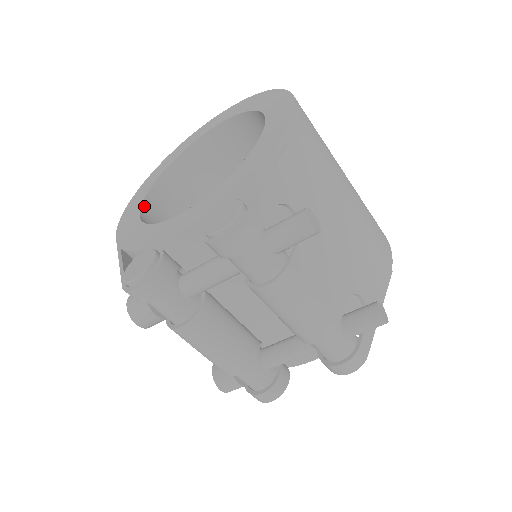
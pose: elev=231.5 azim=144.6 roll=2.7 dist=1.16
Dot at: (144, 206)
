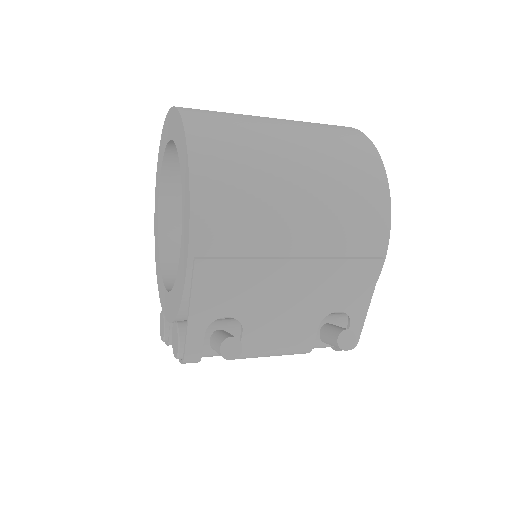
Dot at: (160, 224)
